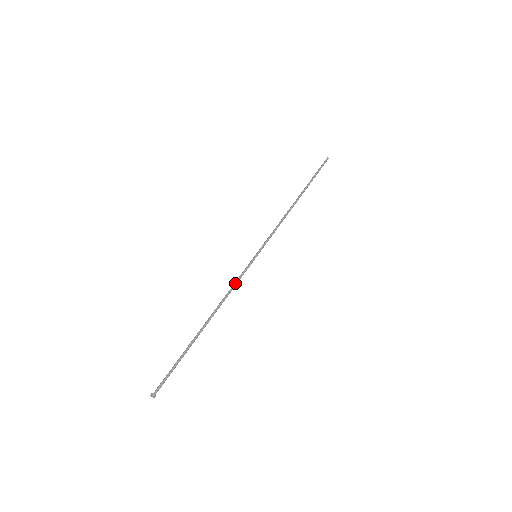
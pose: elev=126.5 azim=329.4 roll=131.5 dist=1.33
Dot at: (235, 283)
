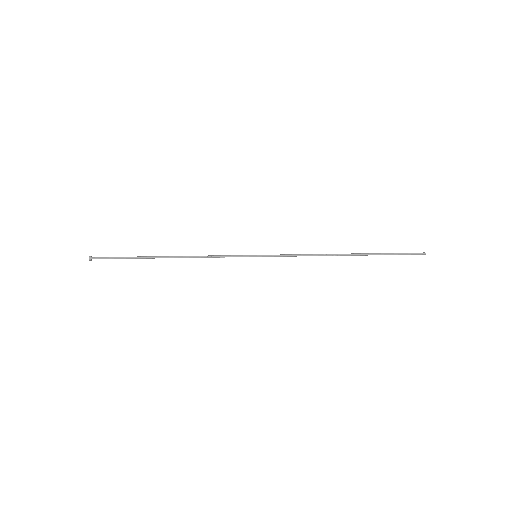
Dot at: (217, 256)
